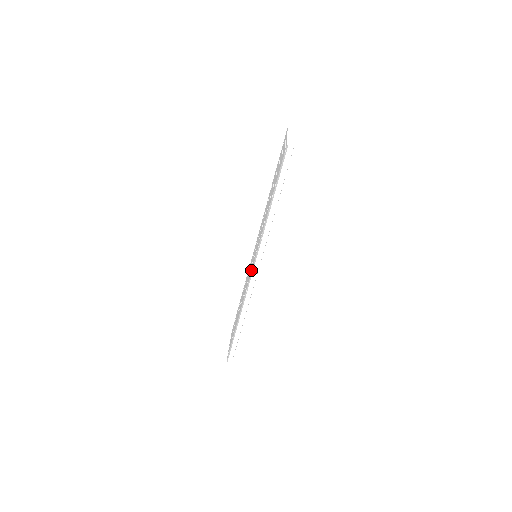
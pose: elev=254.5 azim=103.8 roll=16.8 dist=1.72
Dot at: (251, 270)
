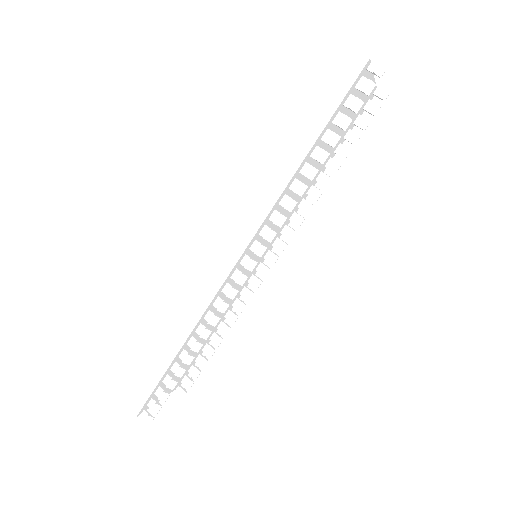
Dot at: occluded
